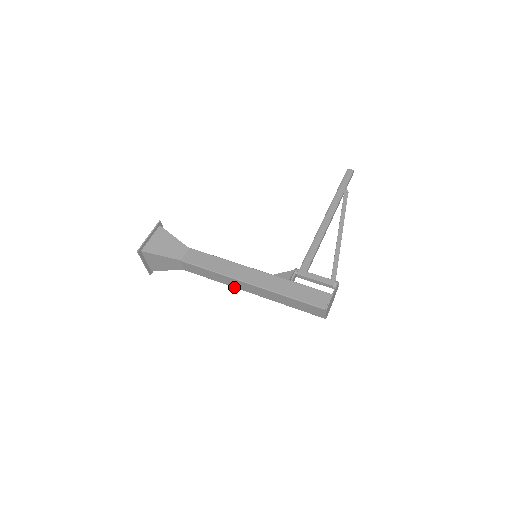
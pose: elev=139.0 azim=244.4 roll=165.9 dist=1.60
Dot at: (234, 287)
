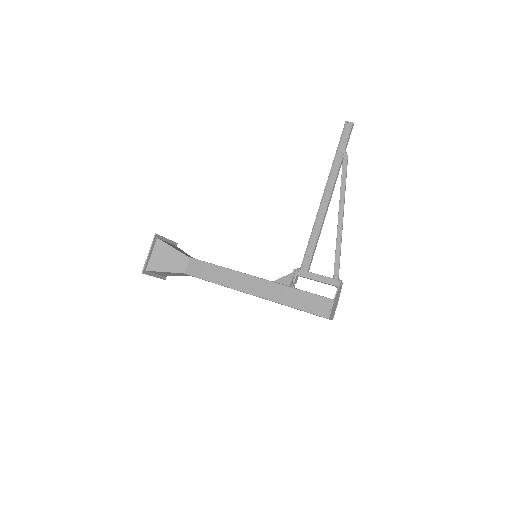
Dot at: occluded
